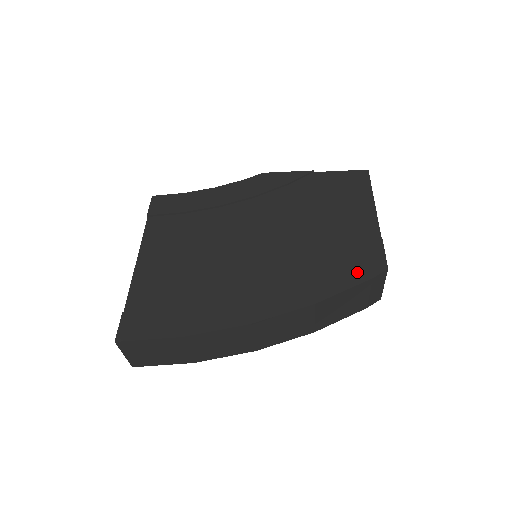
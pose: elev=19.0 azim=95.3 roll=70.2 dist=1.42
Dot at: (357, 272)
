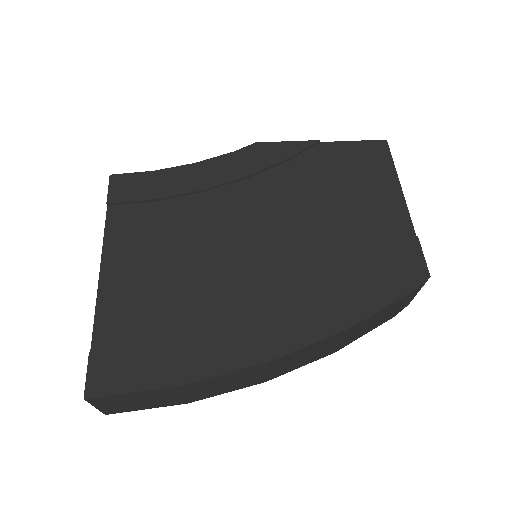
Dot at: (394, 282)
